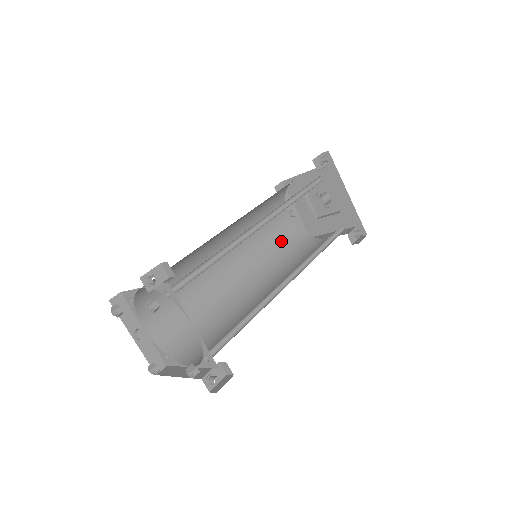
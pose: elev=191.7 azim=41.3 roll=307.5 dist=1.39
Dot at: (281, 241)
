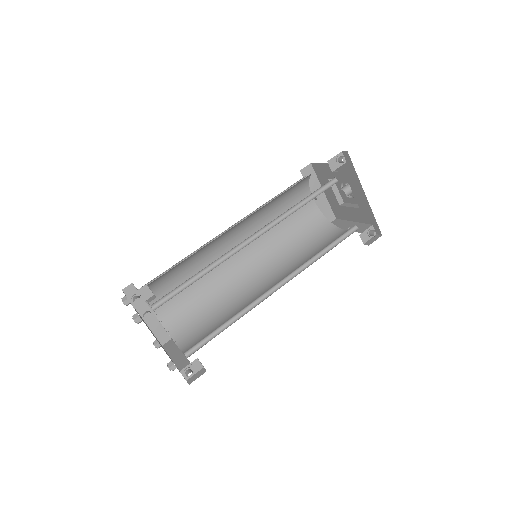
Dot at: (299, 227)
